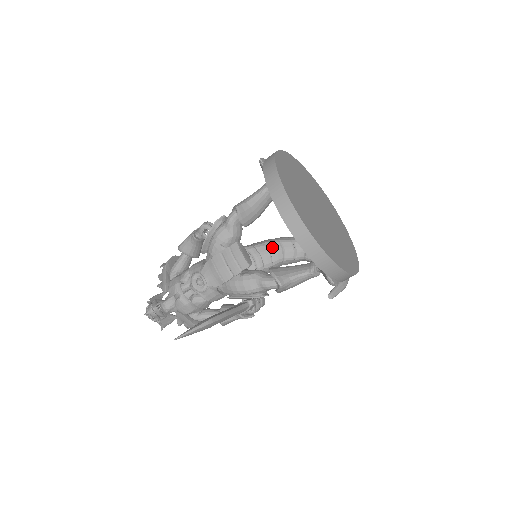
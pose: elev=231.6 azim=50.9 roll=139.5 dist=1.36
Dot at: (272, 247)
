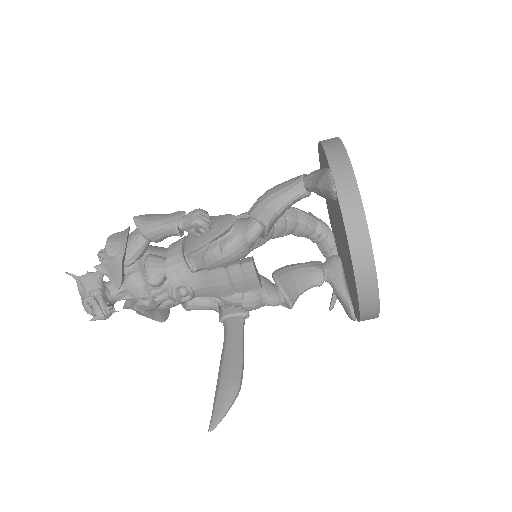
Dot at: occluded
